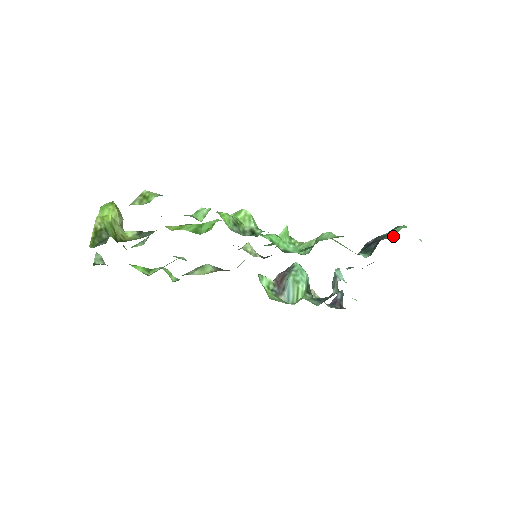
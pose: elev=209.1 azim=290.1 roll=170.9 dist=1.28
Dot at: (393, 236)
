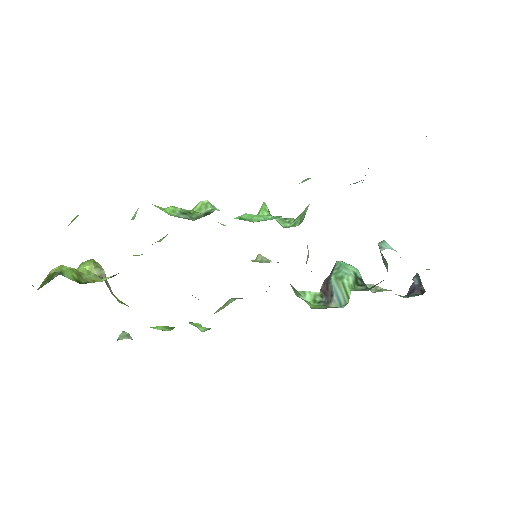
Dot at: occluded
